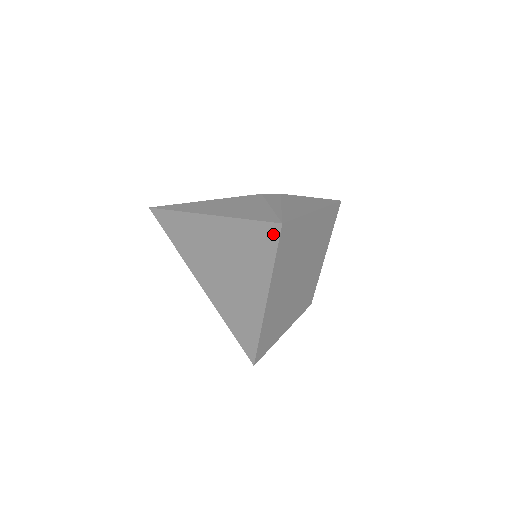
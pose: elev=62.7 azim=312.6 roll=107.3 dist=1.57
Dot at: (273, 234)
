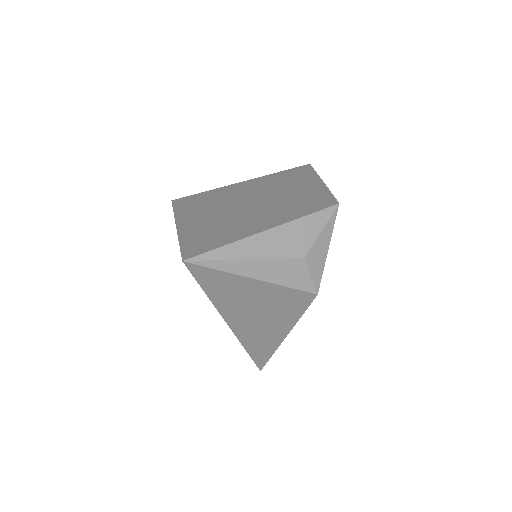
Dot at: occluded
